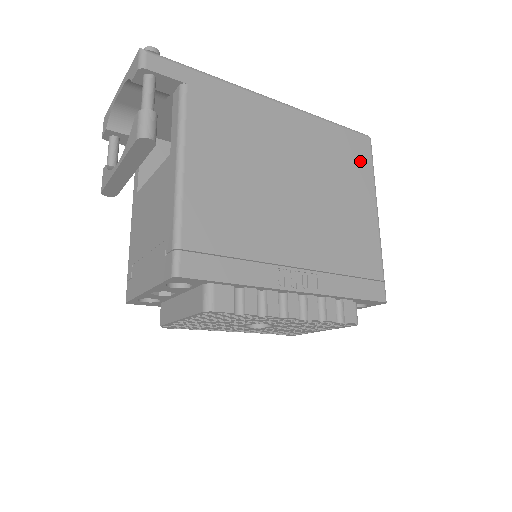
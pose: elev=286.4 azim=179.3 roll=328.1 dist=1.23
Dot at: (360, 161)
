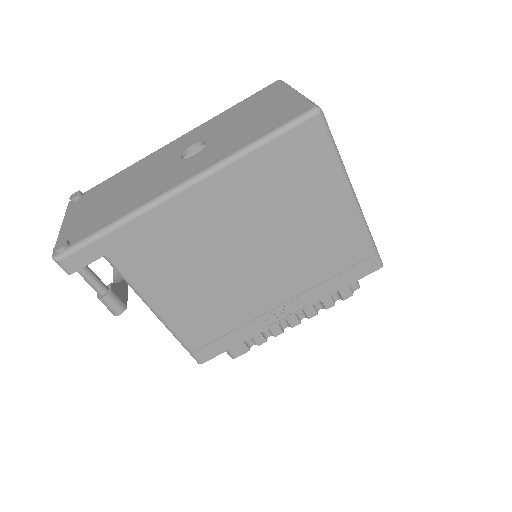
Dot at: (313, 159)
